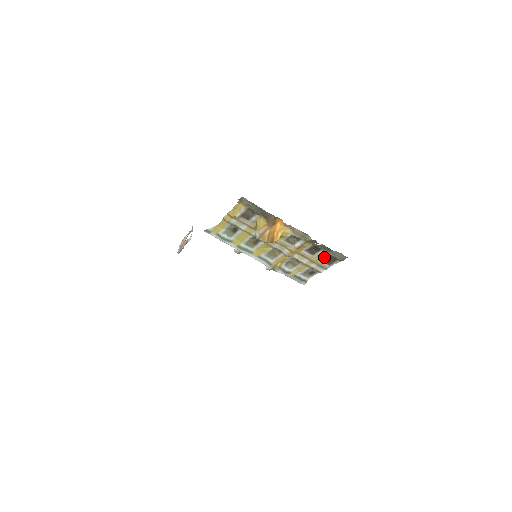
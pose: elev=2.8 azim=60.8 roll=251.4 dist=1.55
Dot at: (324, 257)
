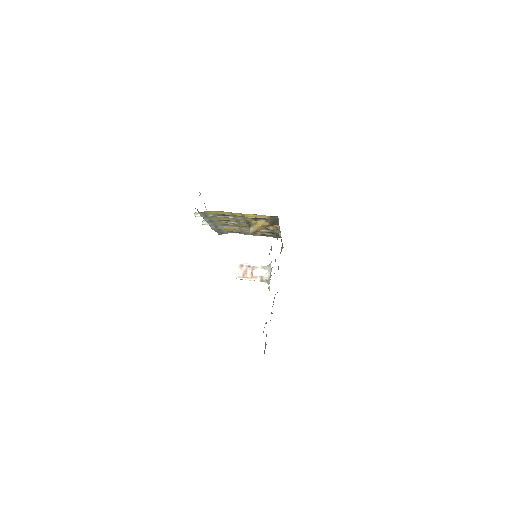
Dot at: occluded
